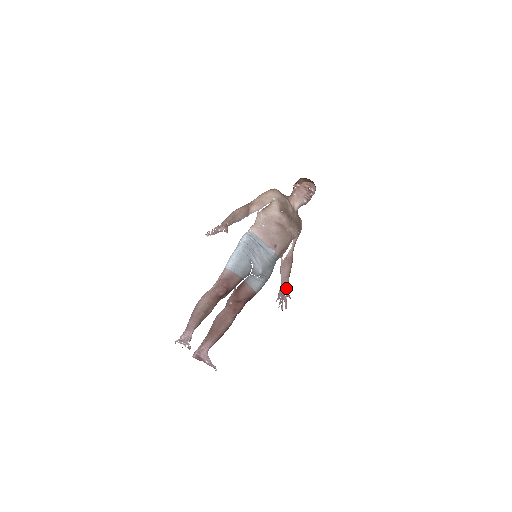
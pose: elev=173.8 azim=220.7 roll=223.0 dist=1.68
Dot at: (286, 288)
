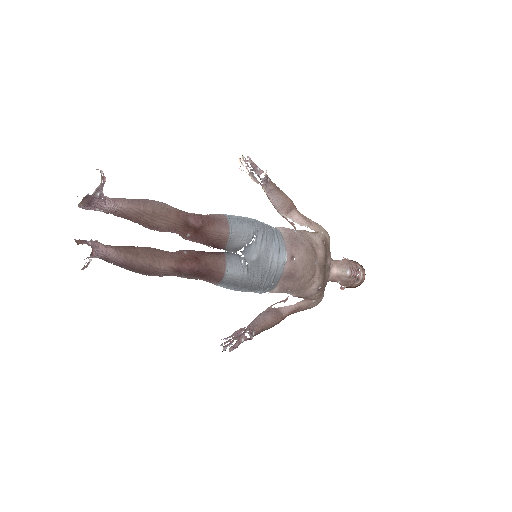
Dot at: (252, 330)
